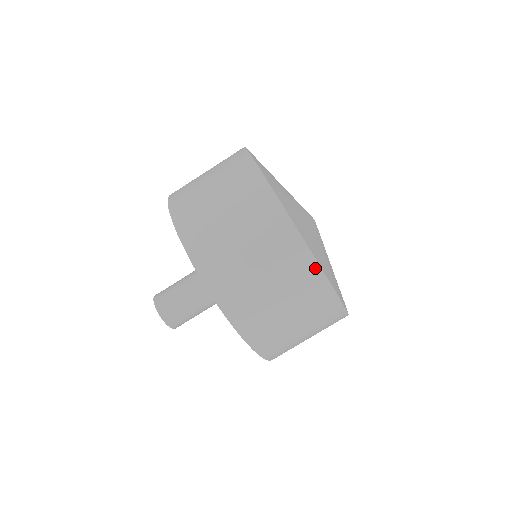
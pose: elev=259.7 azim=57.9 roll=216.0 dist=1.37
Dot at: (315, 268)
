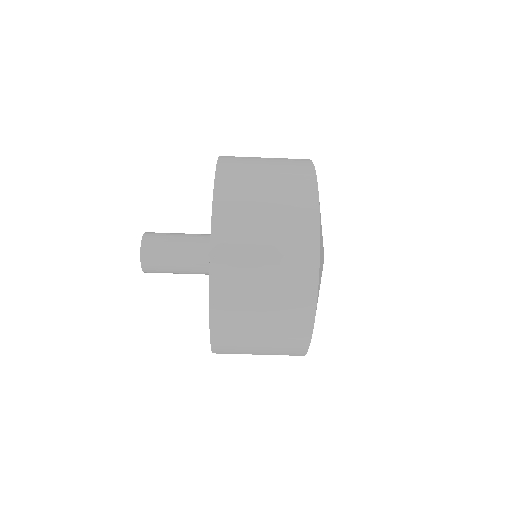
Dot at: (315, 244)
